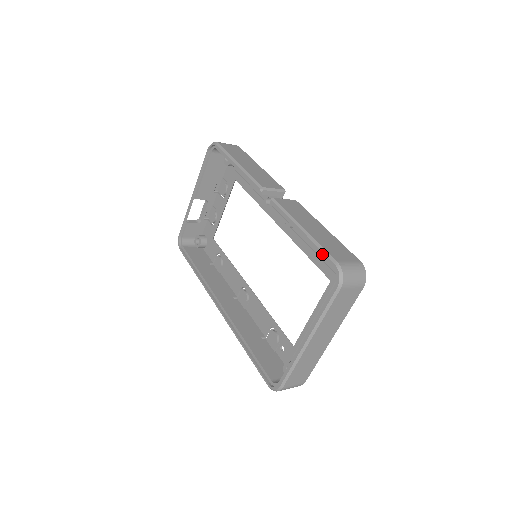
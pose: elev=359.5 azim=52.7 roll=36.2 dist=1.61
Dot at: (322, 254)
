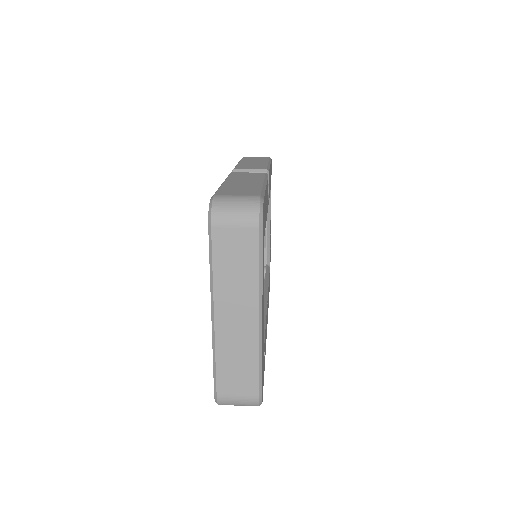
Dot at: occluded
